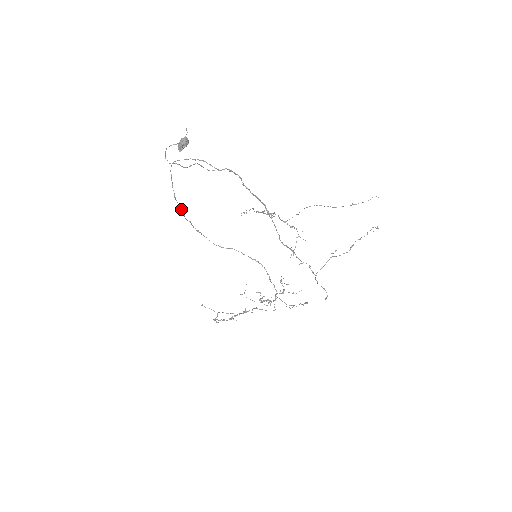
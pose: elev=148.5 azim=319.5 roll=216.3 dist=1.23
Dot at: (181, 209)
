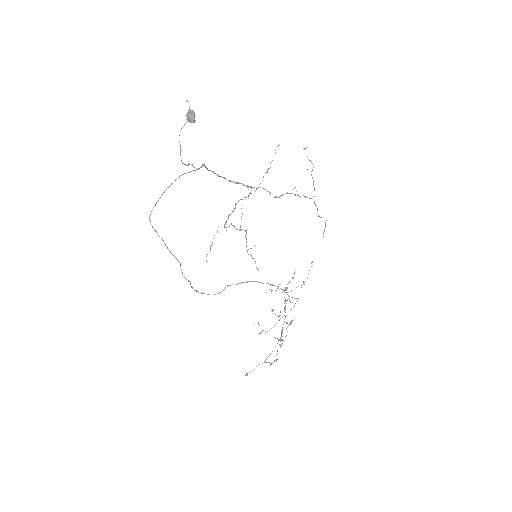
Dot at: (180, 263)
